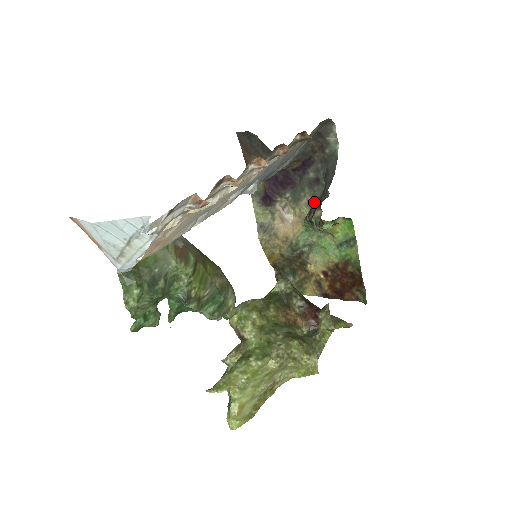
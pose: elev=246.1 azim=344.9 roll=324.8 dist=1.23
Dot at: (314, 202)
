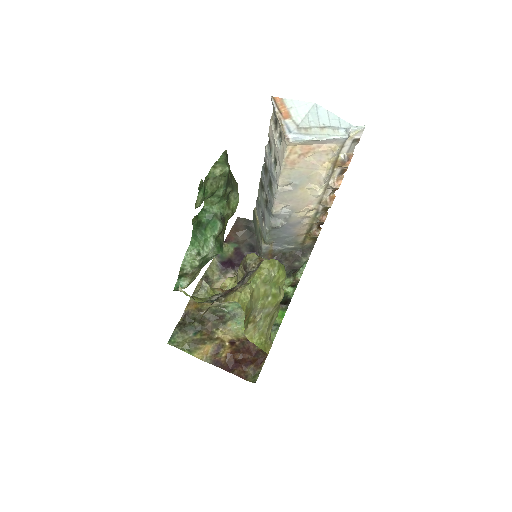
Dot at: occluded
